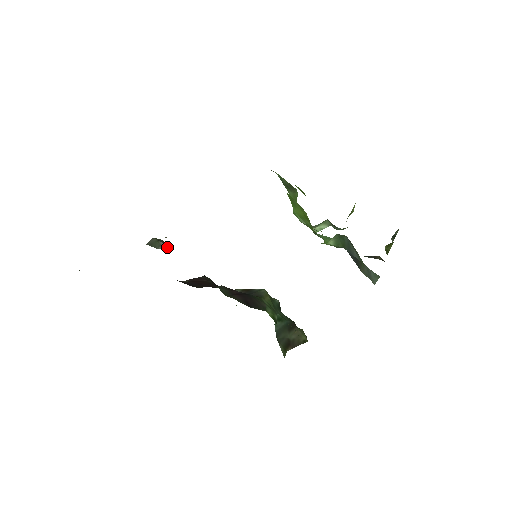
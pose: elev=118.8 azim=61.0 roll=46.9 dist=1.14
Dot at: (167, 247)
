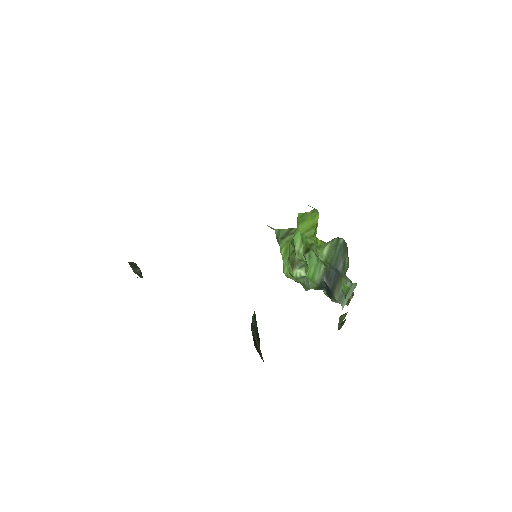
Dot at: occluded
